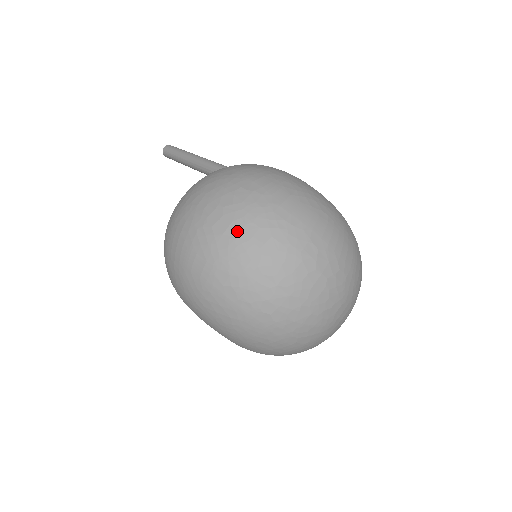
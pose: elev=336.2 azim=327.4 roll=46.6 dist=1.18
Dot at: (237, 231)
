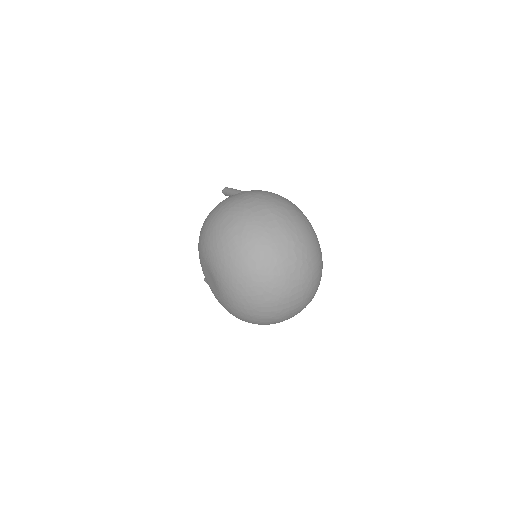
Dot at: (258, 210)
